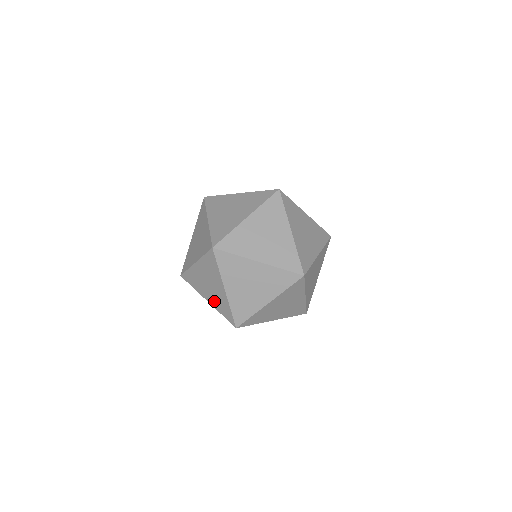
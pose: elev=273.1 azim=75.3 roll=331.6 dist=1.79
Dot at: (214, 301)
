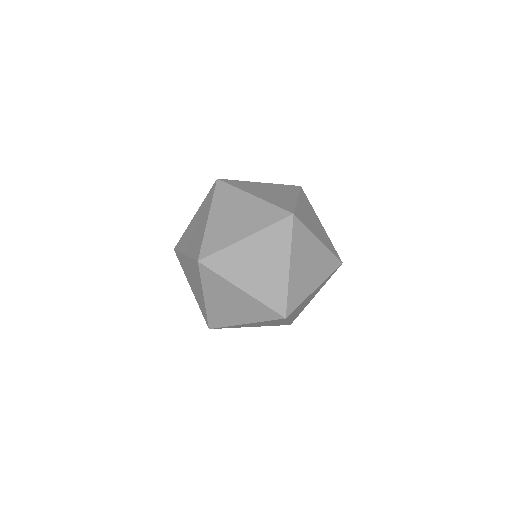
Dot at: (191, 246)
